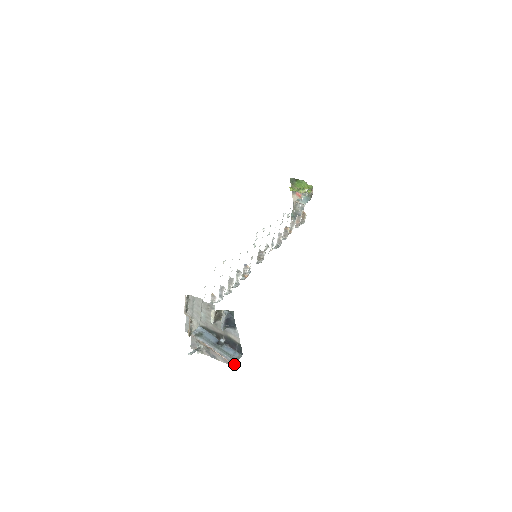
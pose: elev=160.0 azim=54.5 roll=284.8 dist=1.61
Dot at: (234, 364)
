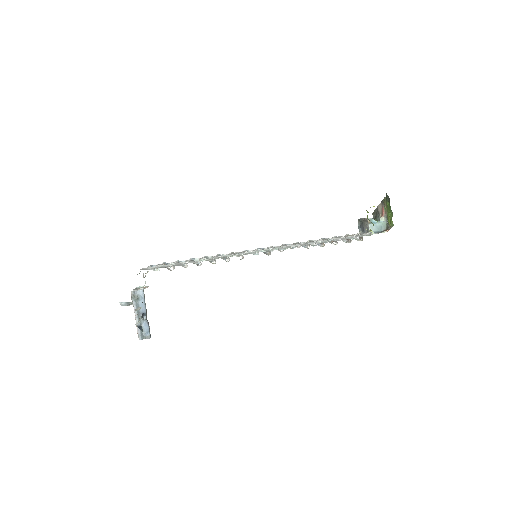
Dot at: occluded
